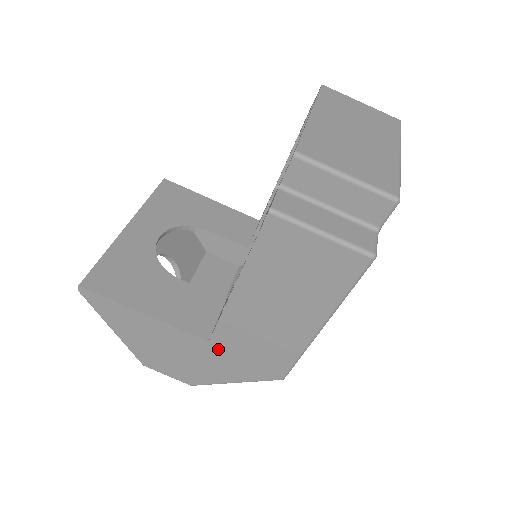
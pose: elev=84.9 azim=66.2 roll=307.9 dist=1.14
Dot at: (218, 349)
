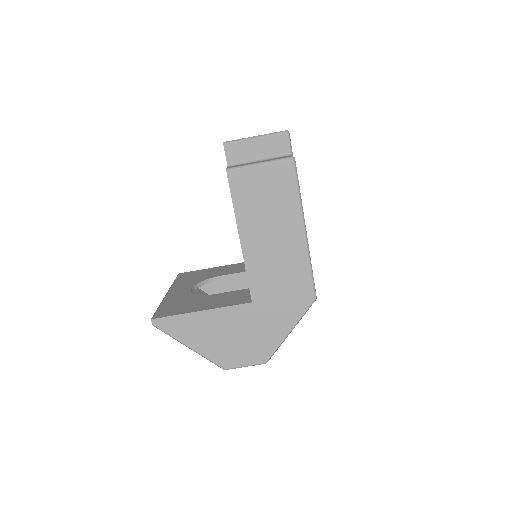
Dot at: (261, 304)
